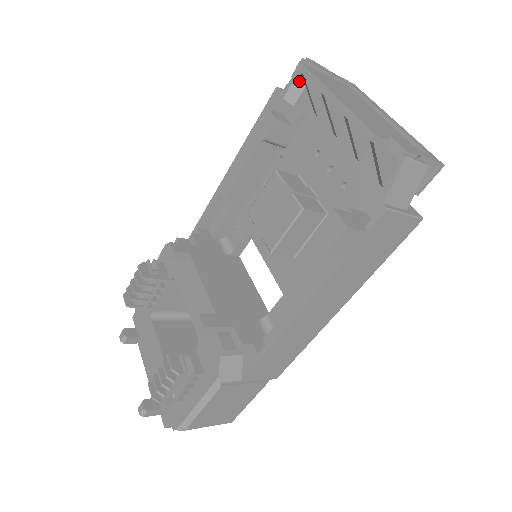
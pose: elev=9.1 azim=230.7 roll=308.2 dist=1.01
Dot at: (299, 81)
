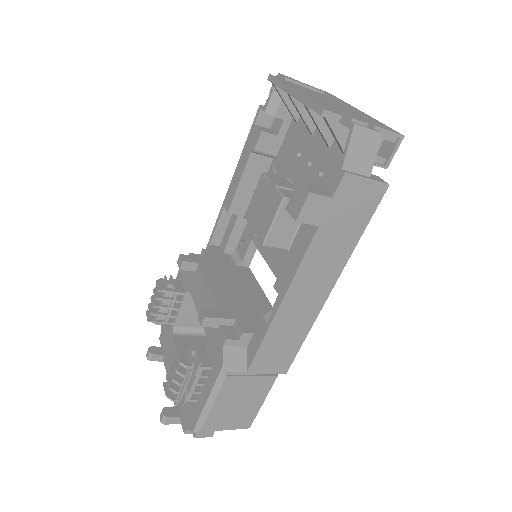
Dot at: (276, 95)
